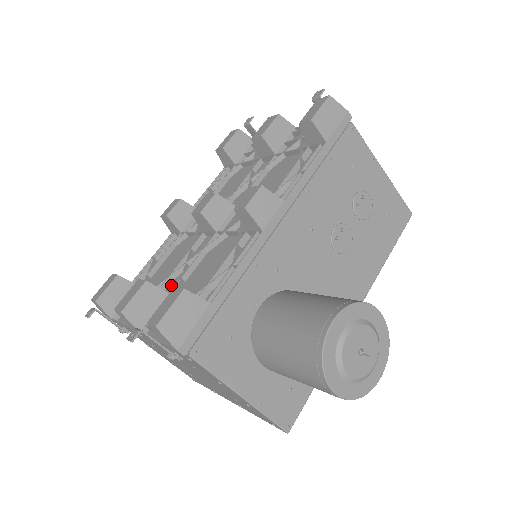
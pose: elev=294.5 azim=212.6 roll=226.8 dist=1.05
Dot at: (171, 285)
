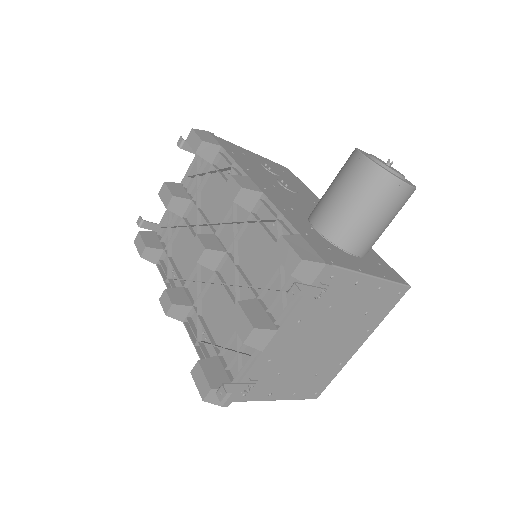
Dot at: occluded
